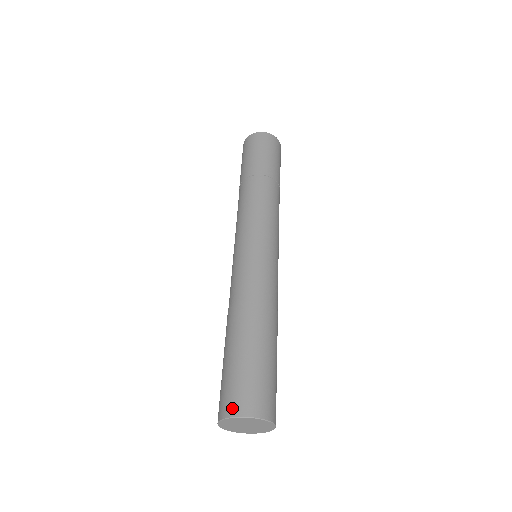
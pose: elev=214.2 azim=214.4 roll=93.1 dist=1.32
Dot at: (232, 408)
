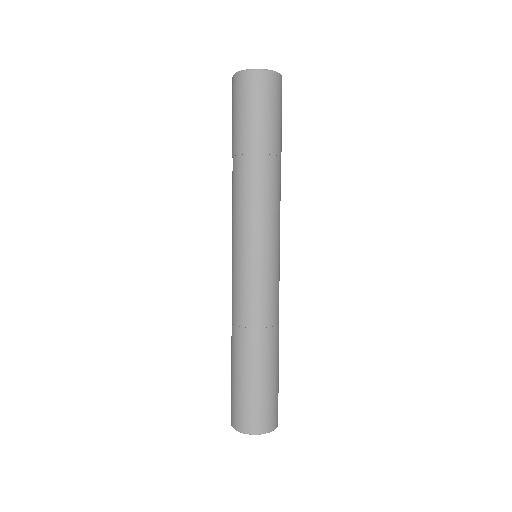
Dot at: (264, 427)
